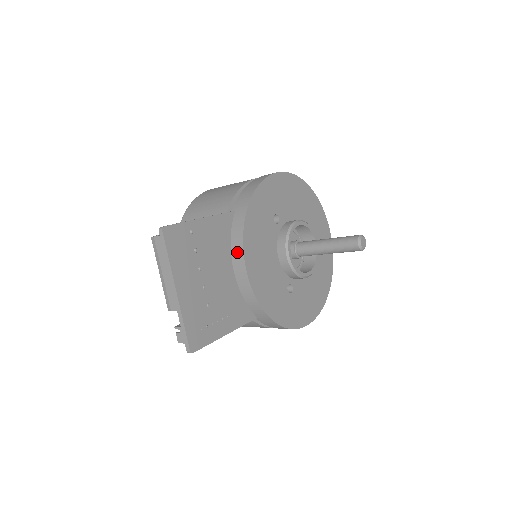
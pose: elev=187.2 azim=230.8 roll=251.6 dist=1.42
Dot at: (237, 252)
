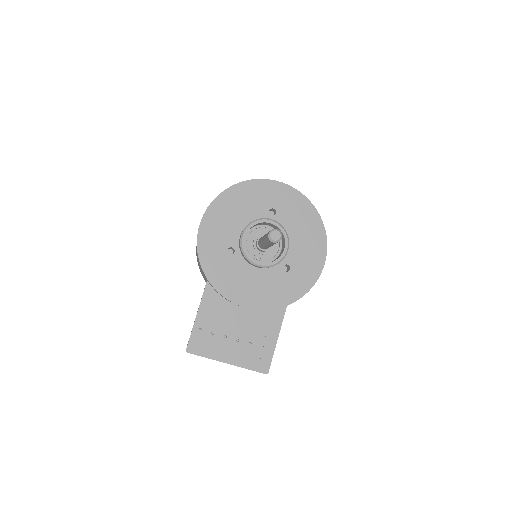
Dot at: occluded
